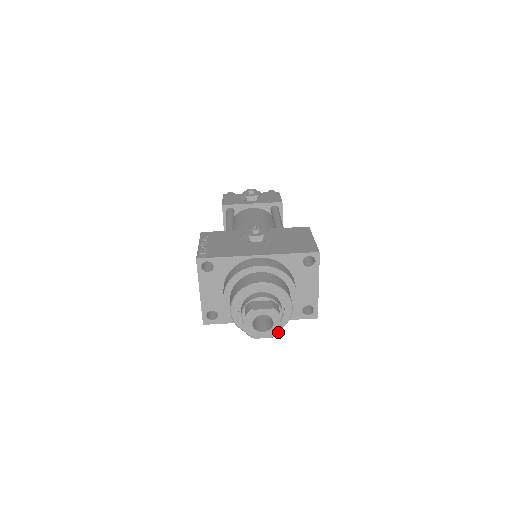
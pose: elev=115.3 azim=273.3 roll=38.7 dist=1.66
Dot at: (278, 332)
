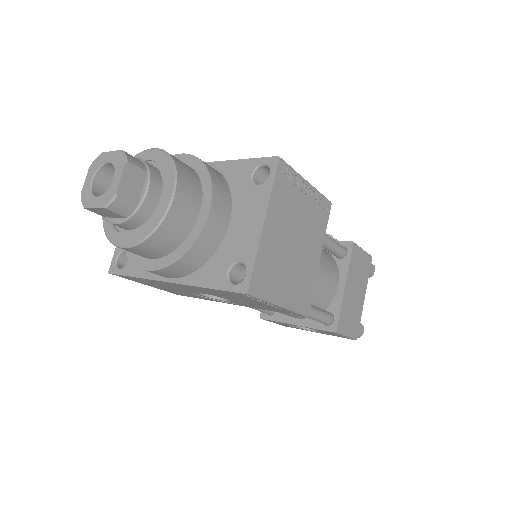
Dot at: (113, 197)
